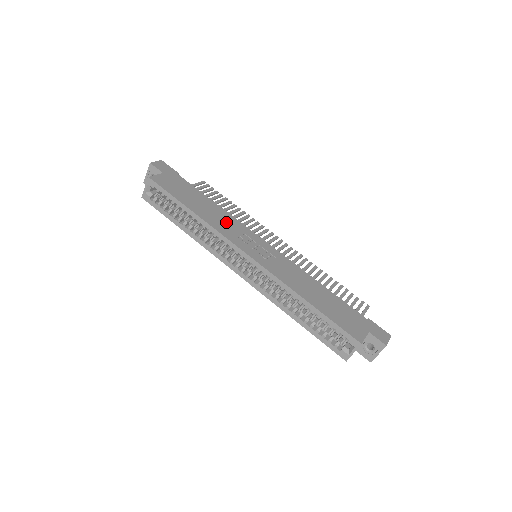
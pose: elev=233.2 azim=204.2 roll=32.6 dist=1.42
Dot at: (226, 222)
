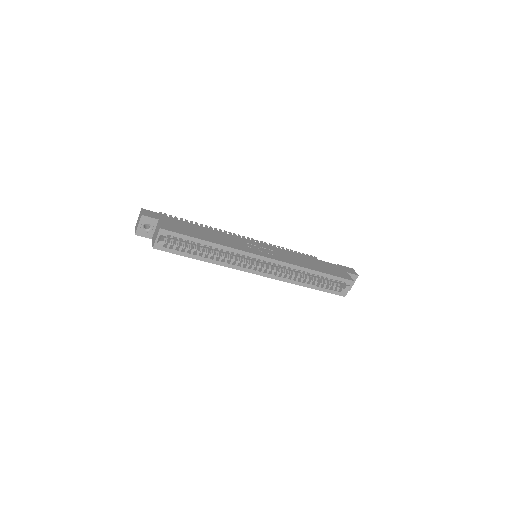
Dot at: (231, 240)
